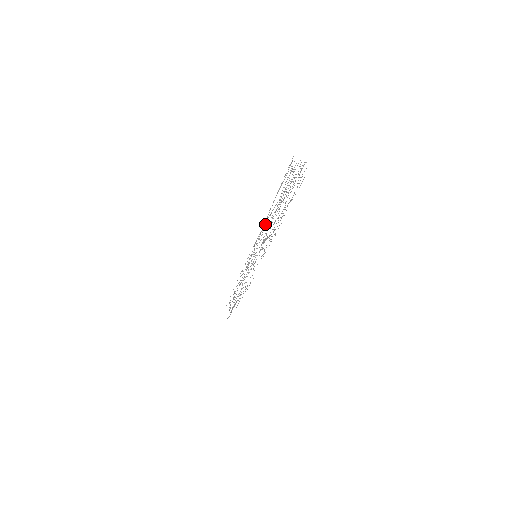
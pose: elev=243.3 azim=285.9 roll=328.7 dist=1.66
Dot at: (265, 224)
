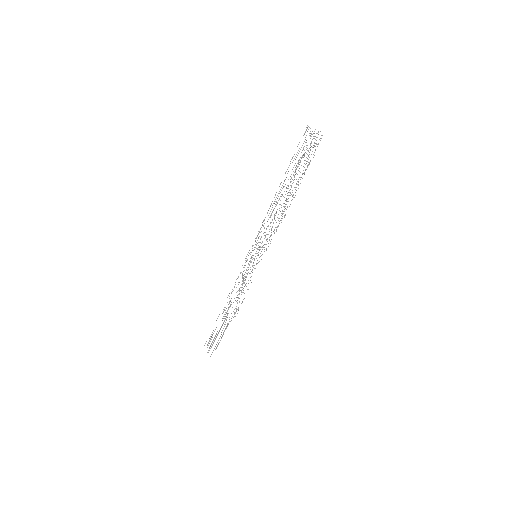
Dot at: occluded
